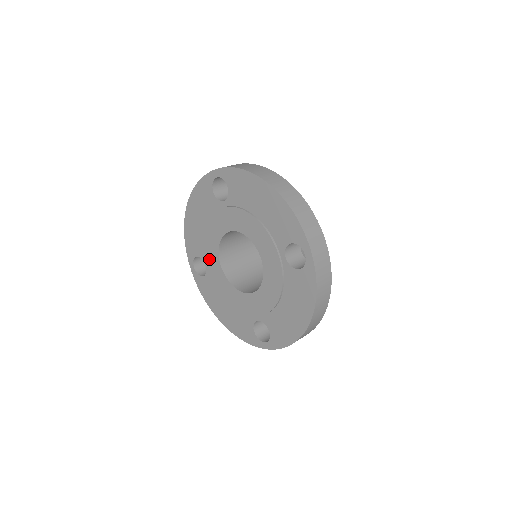
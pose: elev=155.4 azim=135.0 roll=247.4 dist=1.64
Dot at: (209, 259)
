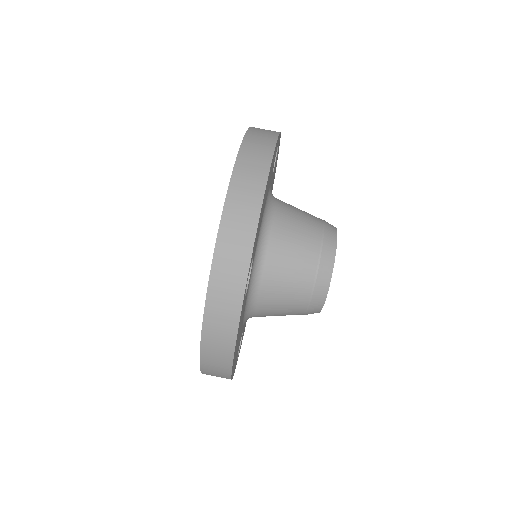
Dot at: occluded
